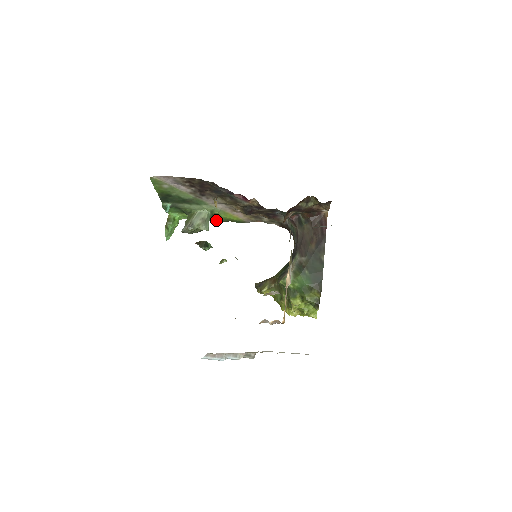
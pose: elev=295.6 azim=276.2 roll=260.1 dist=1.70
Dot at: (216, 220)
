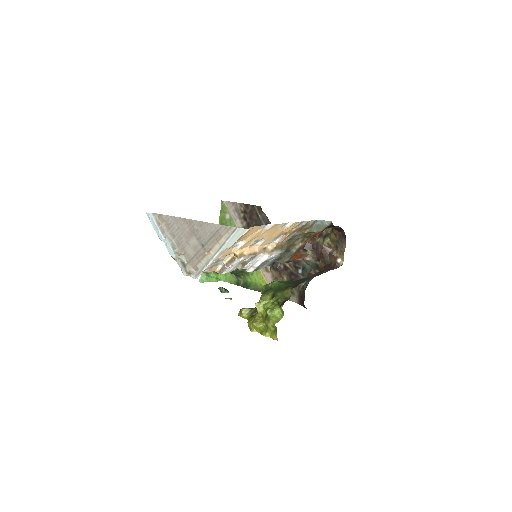
Dot at: (248, 286)
